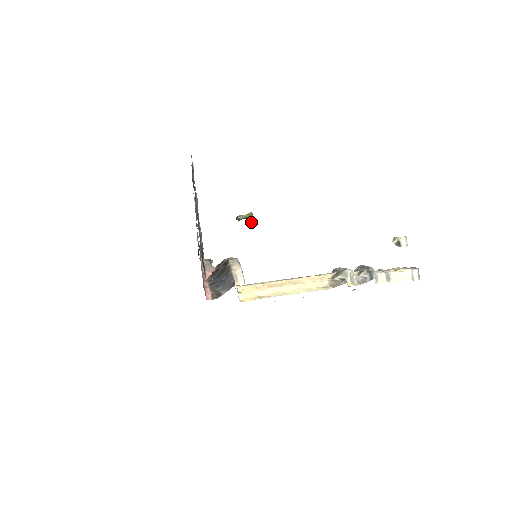
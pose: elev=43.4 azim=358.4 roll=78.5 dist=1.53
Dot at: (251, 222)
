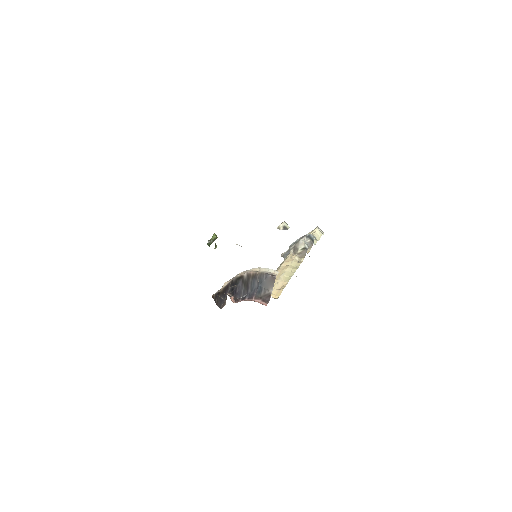
Dot at: (215, 245)
